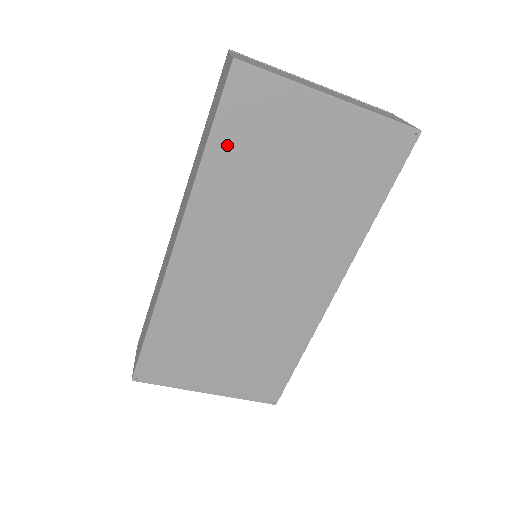
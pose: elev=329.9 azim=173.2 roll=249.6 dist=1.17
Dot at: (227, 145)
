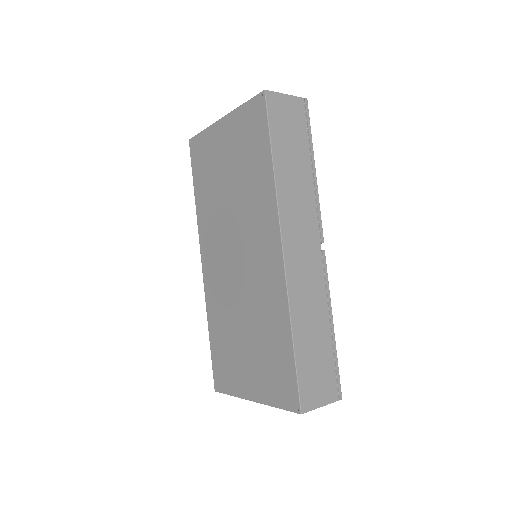
Dot at: (199, 183)
